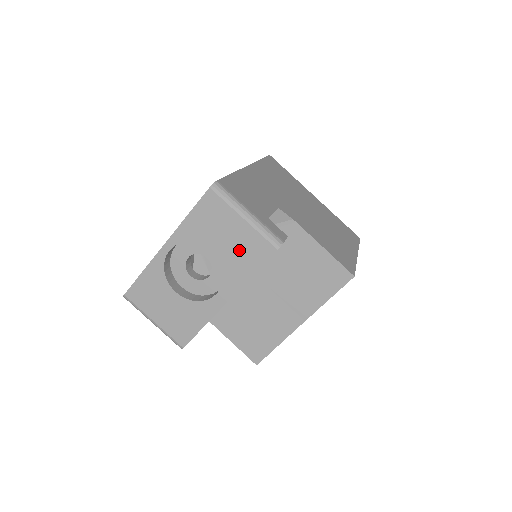
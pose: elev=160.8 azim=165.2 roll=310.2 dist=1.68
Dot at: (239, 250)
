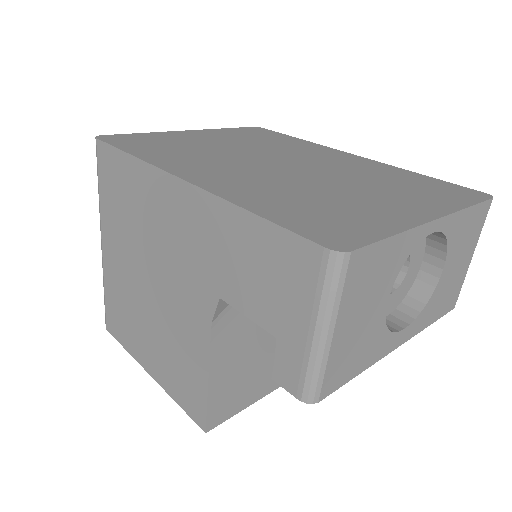
Dot at: (448, 287)
